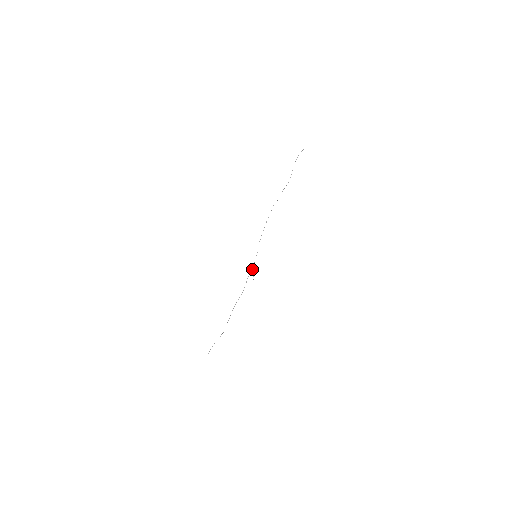
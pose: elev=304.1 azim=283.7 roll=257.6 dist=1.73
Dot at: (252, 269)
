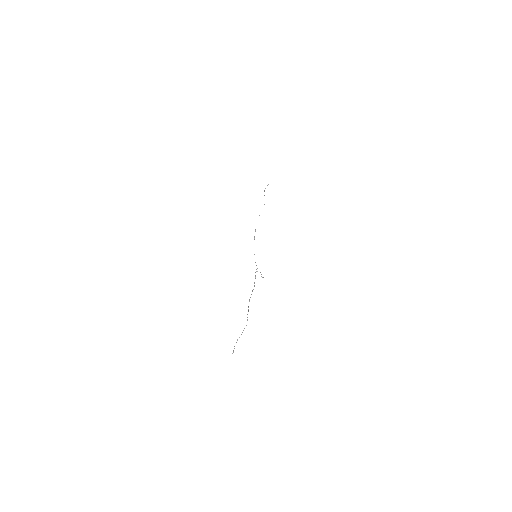
Dot at: occluded
